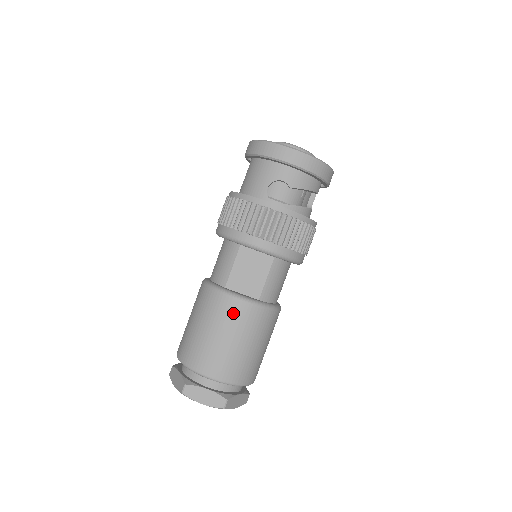
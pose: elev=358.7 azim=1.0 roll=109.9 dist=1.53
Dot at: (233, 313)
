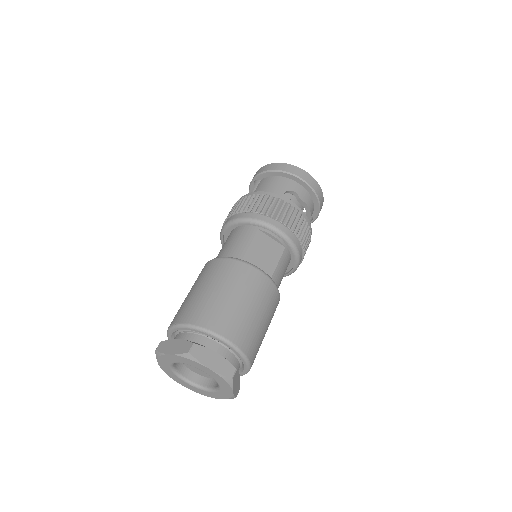
Dot at: (252, 280)
